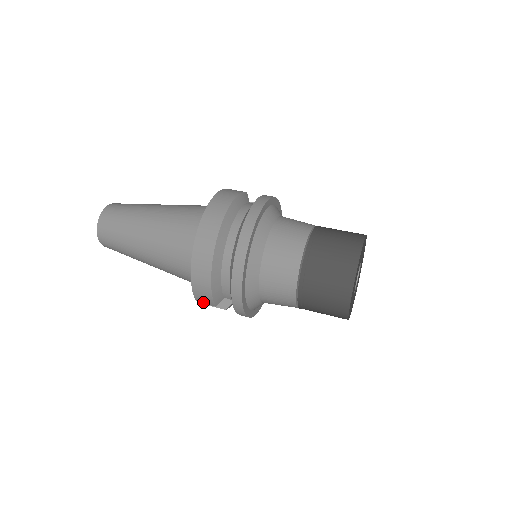
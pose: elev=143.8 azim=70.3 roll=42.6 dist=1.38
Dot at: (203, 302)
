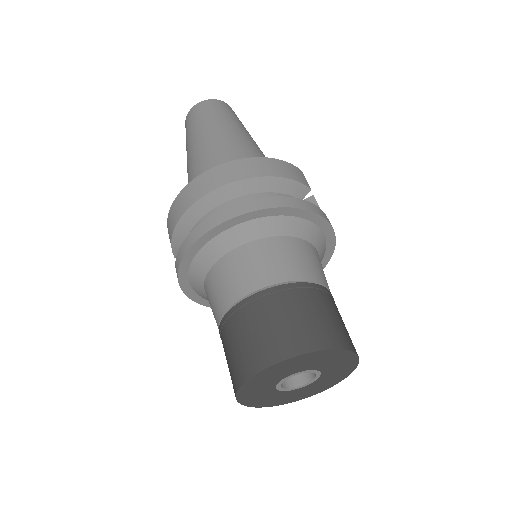
Dot at: occluded
